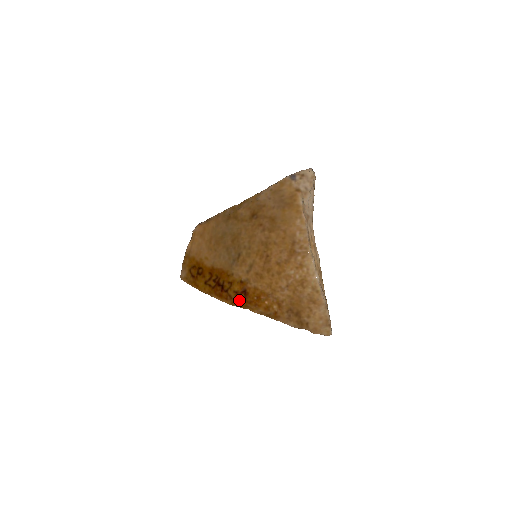
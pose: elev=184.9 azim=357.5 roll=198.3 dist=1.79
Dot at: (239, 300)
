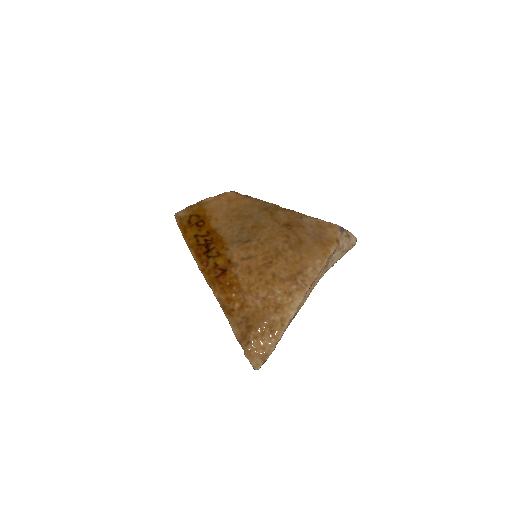
Dot at: (212, 273)
